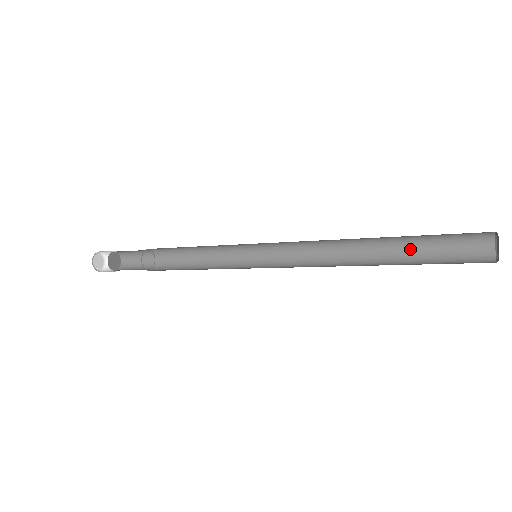
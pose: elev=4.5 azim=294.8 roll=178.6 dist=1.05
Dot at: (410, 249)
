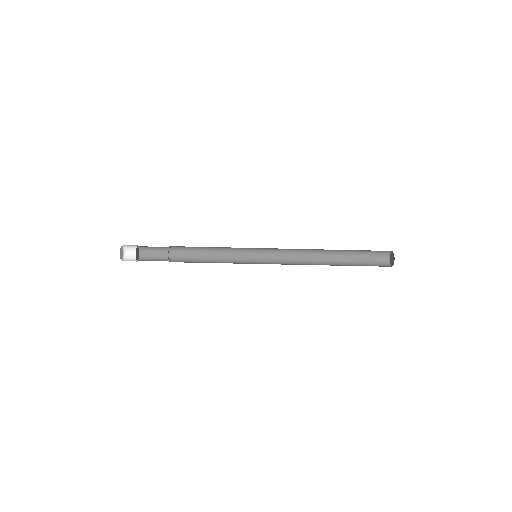
Dot at: (347, 255)
